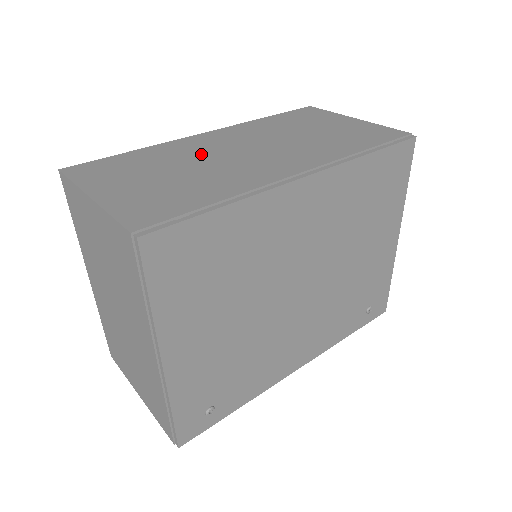
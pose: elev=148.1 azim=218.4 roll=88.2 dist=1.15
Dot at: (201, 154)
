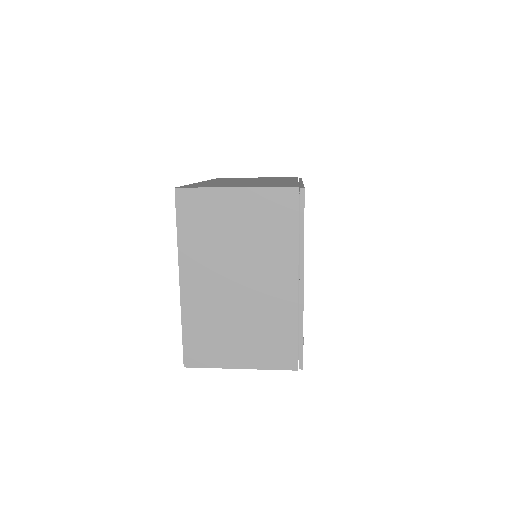
Dot at: (233, 182)
